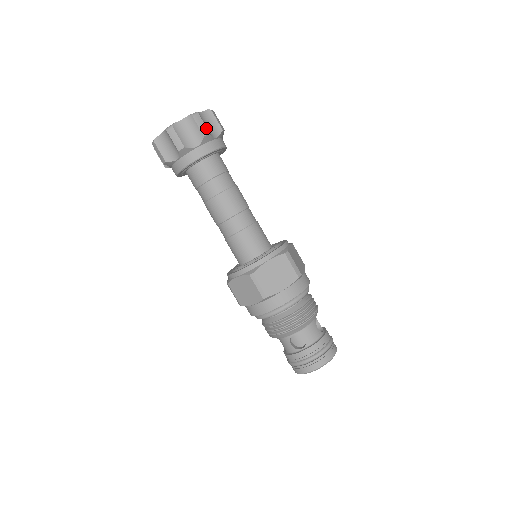
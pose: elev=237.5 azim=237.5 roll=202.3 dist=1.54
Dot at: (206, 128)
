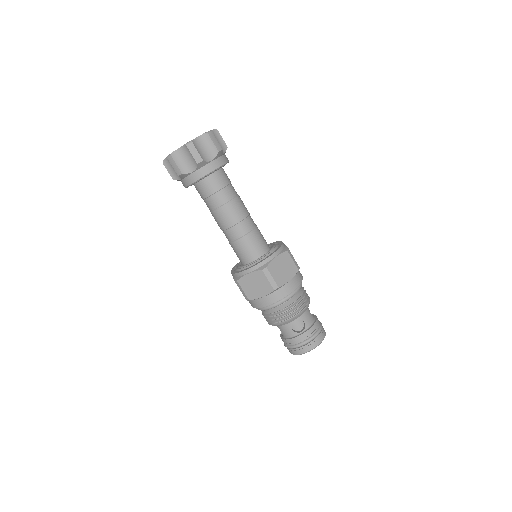
Dot at: (219, 145)
